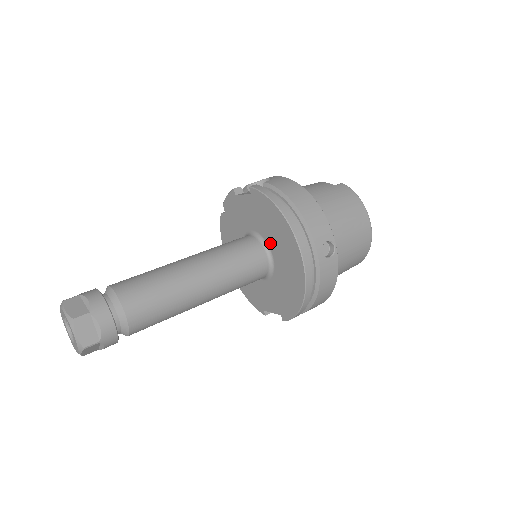
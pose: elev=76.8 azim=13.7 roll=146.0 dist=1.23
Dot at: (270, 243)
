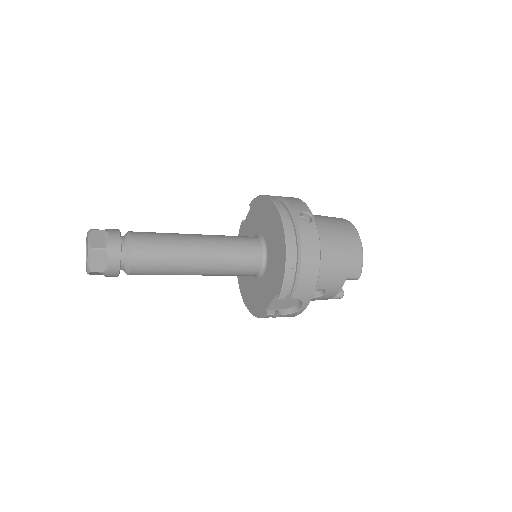
Dot at: (263, 232)
